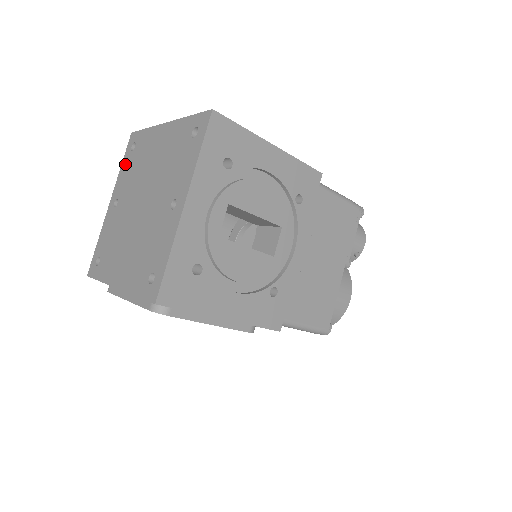
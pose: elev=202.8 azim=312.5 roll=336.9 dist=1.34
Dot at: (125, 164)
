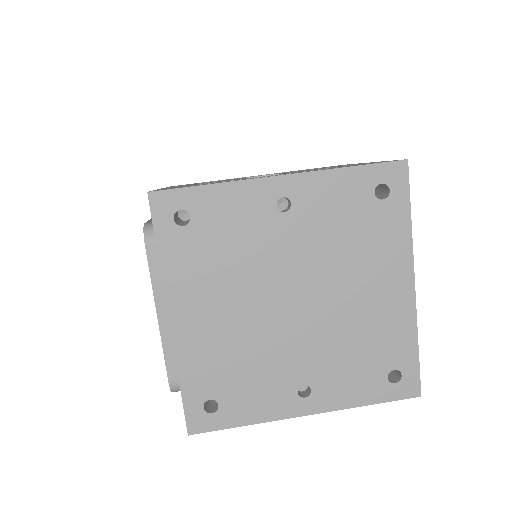
Dot at: (352, 185)
